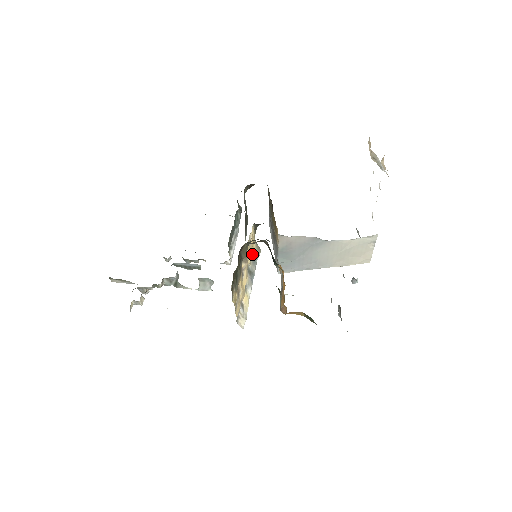
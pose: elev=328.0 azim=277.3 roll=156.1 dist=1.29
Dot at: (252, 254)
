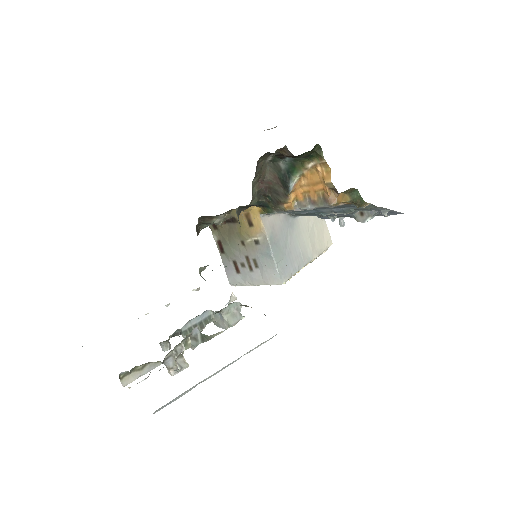
Dot at: occluded
